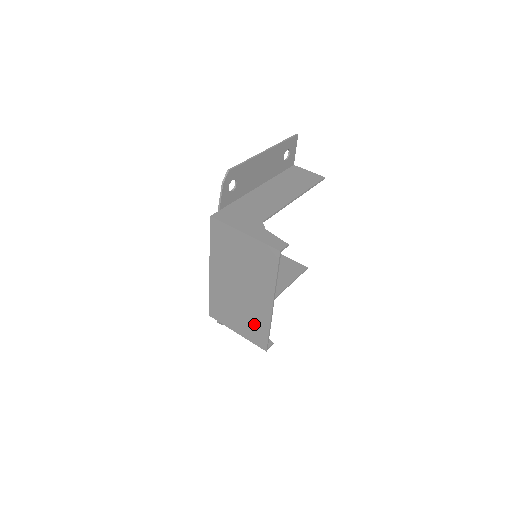
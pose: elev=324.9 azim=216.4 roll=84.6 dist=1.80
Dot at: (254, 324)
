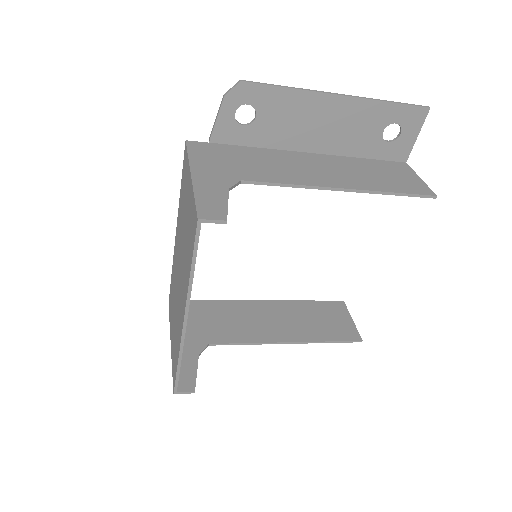
Dot at: (176, 341)
